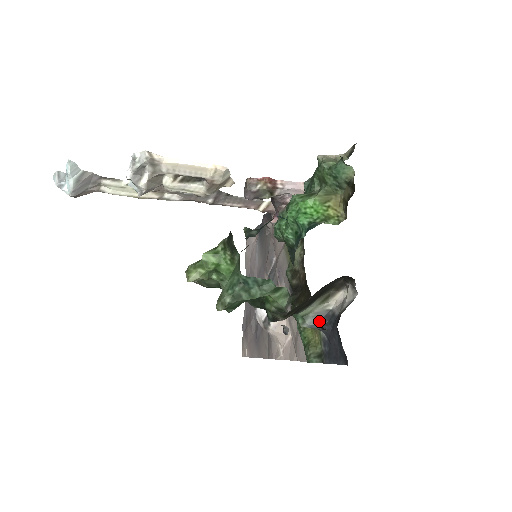
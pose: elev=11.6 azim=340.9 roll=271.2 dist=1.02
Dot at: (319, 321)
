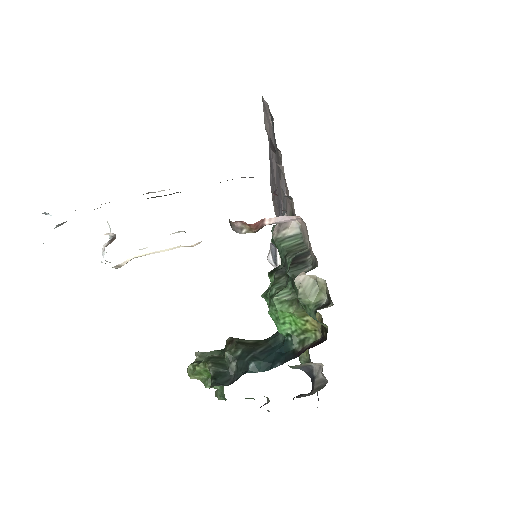
Dot at: (302, 369)
